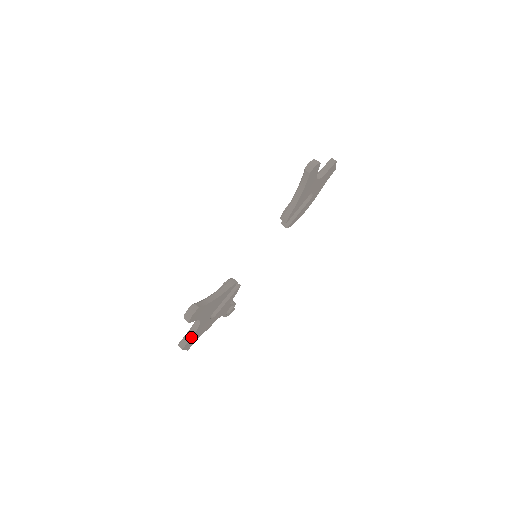
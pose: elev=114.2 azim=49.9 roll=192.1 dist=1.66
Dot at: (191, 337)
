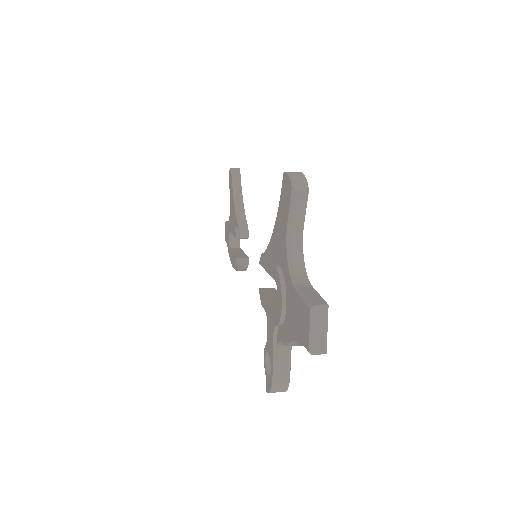
Dot at: (314, 290)
